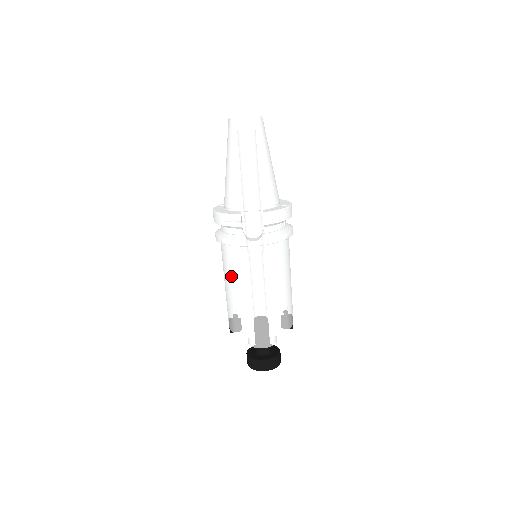
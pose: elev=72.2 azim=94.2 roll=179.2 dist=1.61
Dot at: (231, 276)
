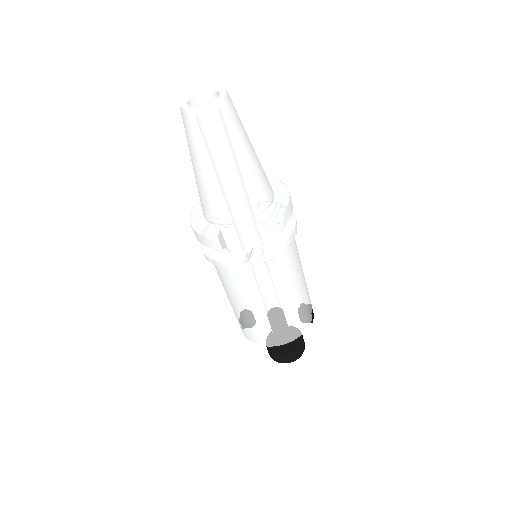
Dot at: (227, 289)
